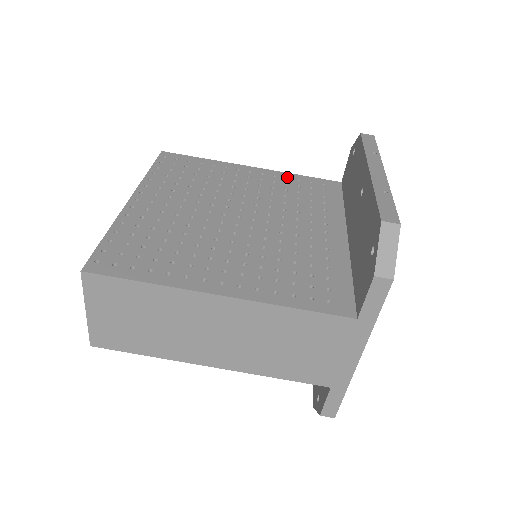
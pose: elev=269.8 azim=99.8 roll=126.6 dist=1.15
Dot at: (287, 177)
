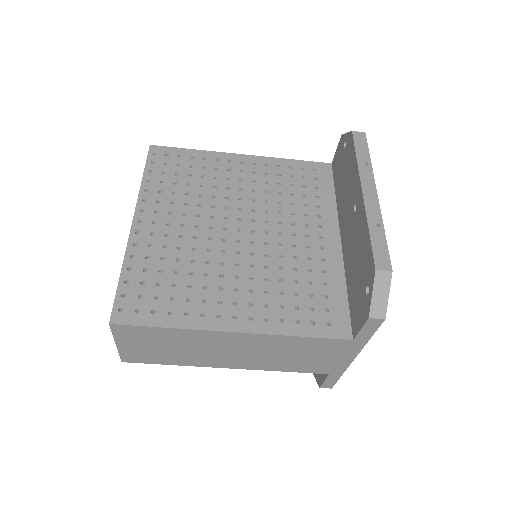
Dot at: (279, 165)
